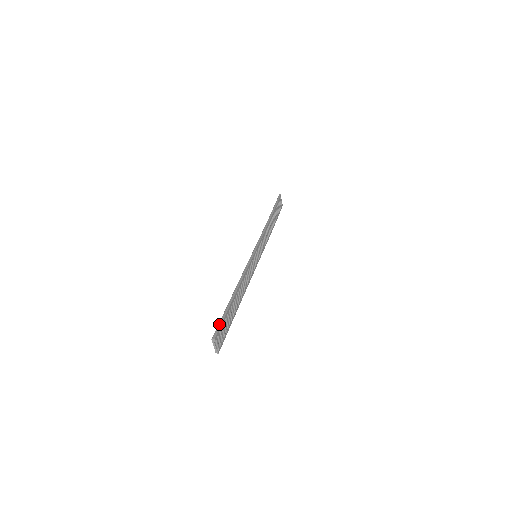
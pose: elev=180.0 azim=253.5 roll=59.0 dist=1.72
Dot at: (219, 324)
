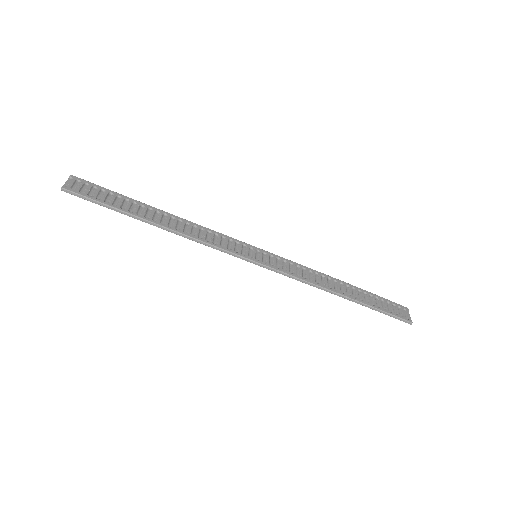
Dot at: (97, 186)
